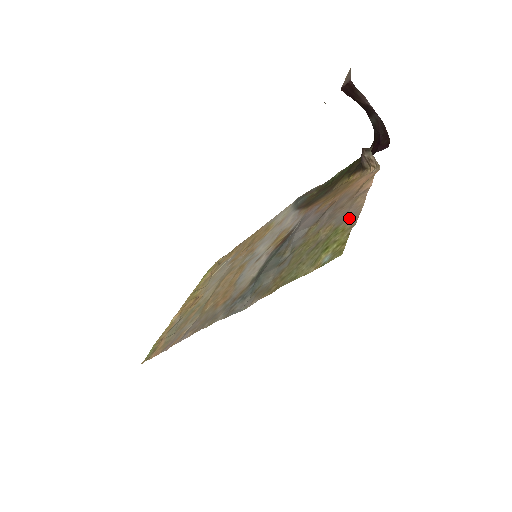
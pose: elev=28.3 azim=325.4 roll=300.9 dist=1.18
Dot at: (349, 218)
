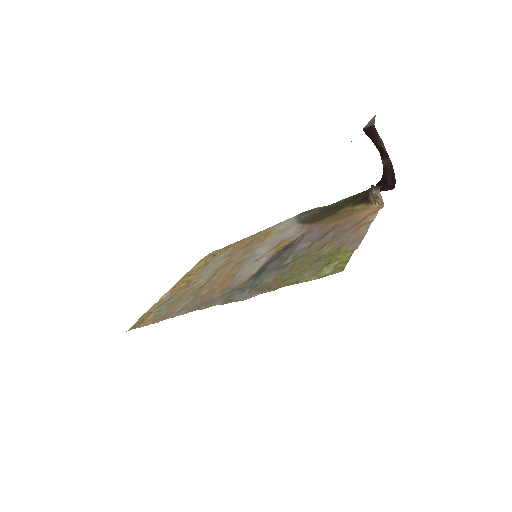
Dot at: (352, 242)
